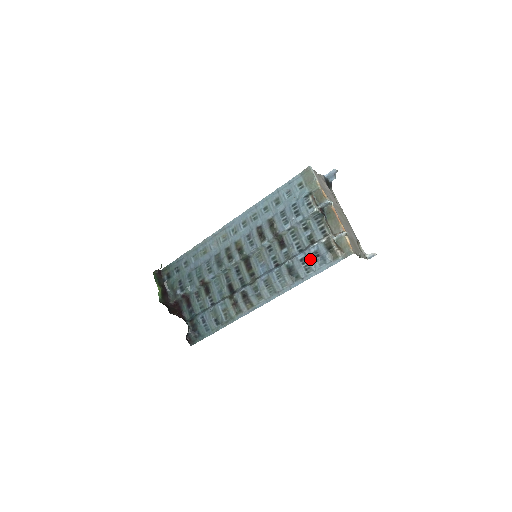
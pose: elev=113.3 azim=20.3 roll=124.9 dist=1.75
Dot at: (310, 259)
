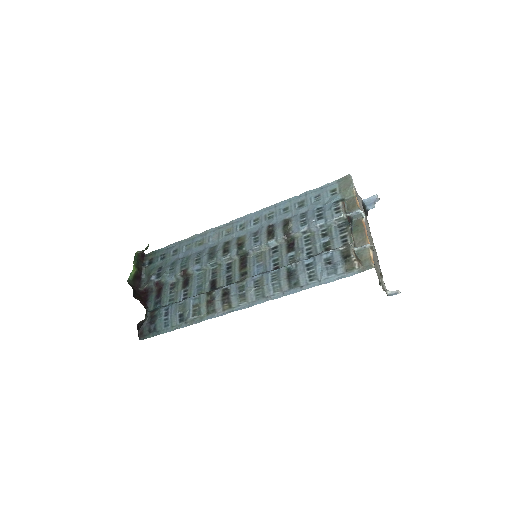
Dot at: (318, 265)
